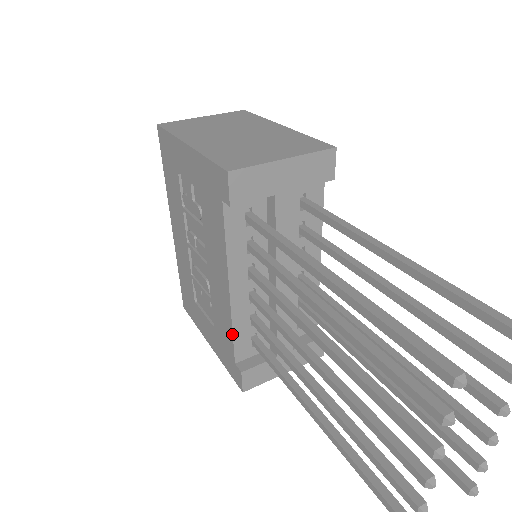
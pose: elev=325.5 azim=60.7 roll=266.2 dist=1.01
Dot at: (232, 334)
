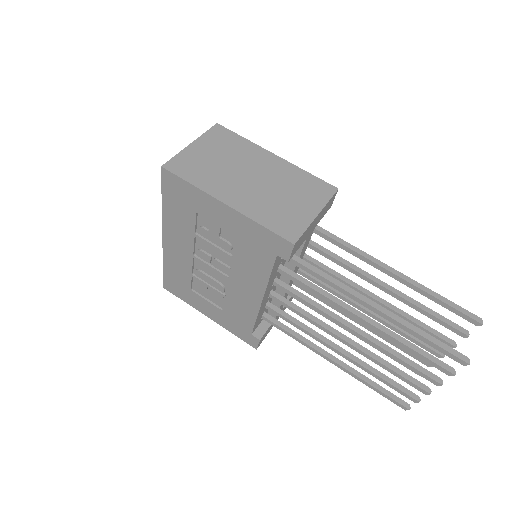
Dot at: (255, 321)
